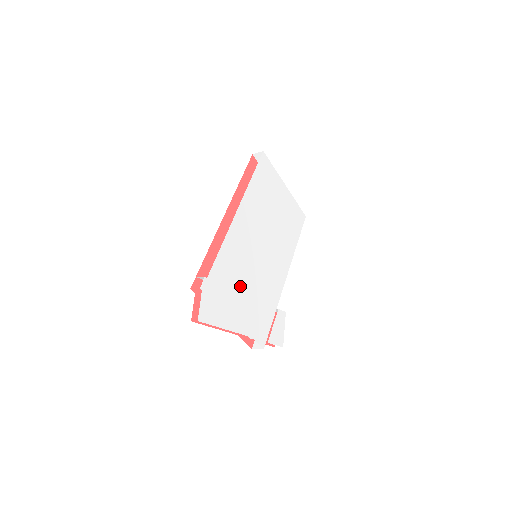
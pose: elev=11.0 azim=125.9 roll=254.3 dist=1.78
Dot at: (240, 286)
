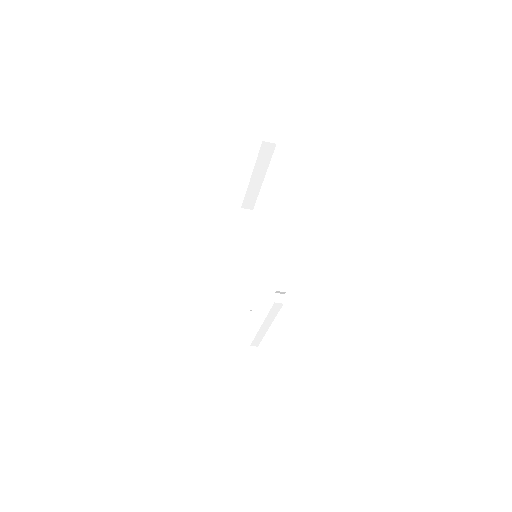
Dot at: occluded
